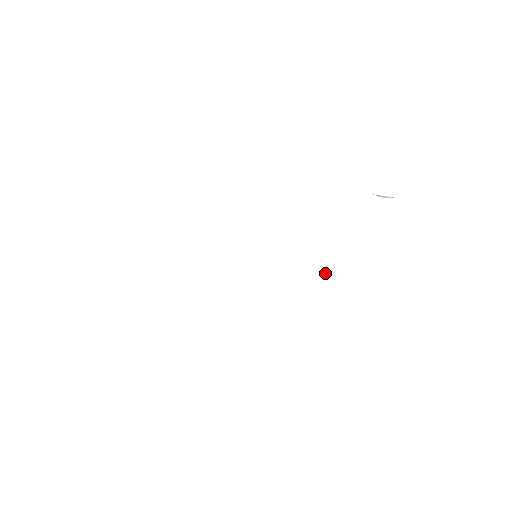
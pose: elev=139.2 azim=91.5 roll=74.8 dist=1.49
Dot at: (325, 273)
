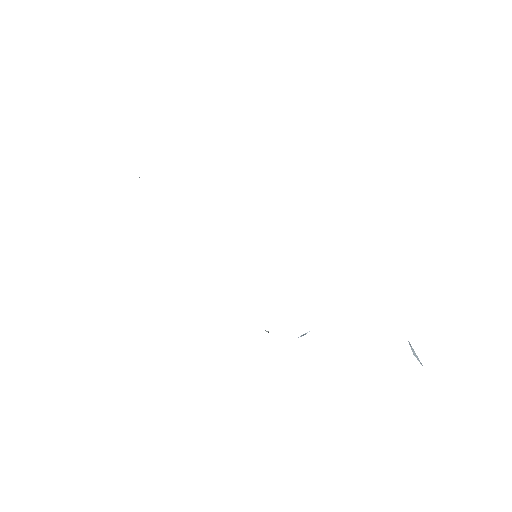
Dot at: (301, 336)
